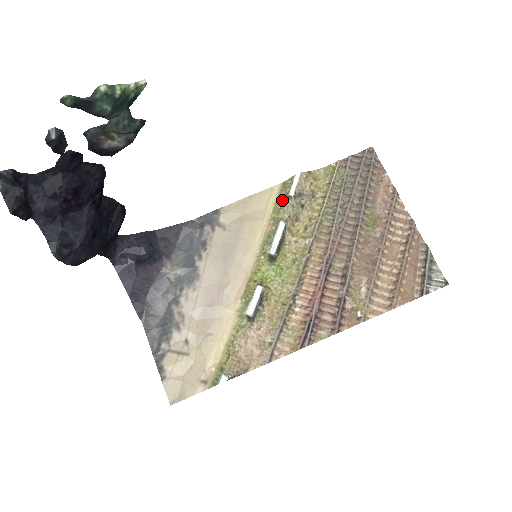
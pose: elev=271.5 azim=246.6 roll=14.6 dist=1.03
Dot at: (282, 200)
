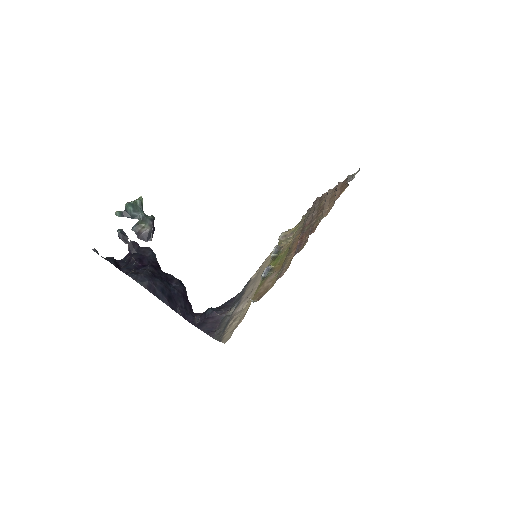
Dot at: occluded
